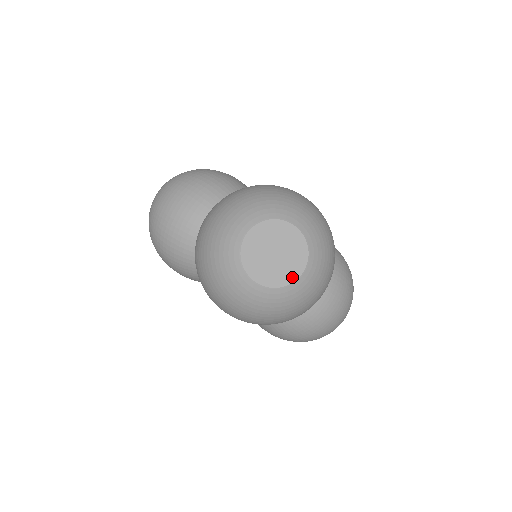
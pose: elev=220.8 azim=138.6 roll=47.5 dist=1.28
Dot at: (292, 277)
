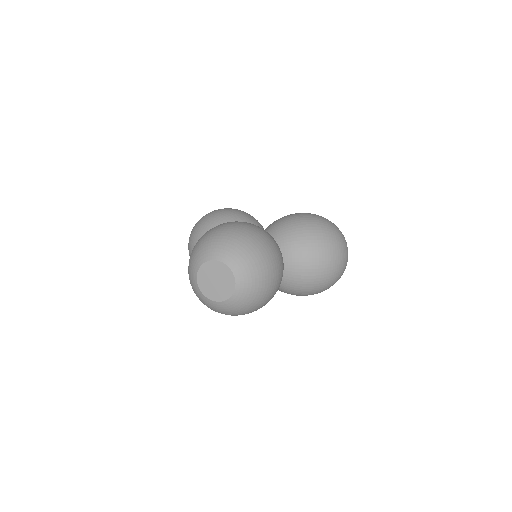
Dot at: (232, 289)
